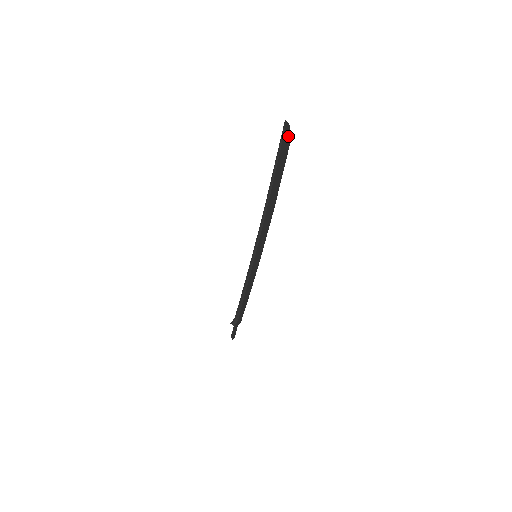
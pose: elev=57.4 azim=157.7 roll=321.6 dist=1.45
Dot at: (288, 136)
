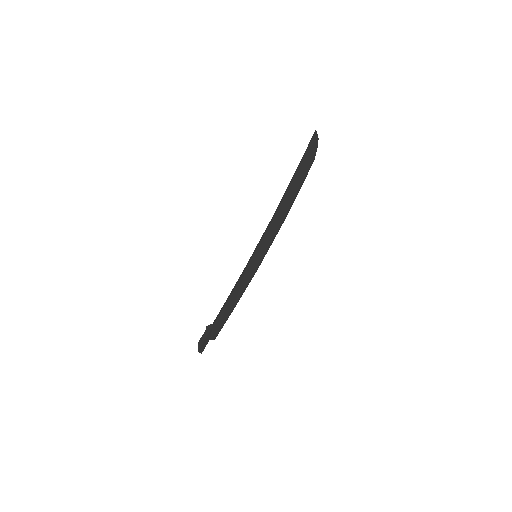
Dot at: (315, 148)
